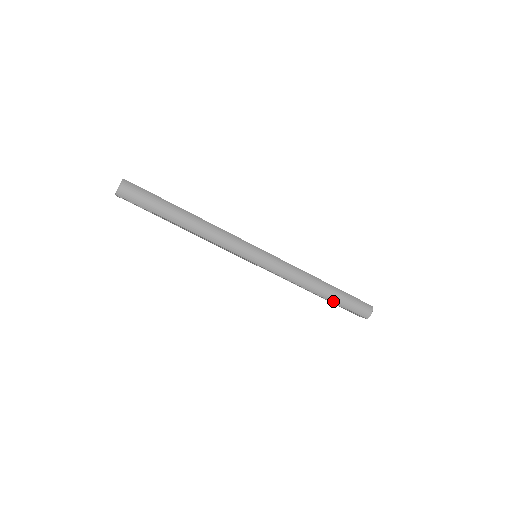
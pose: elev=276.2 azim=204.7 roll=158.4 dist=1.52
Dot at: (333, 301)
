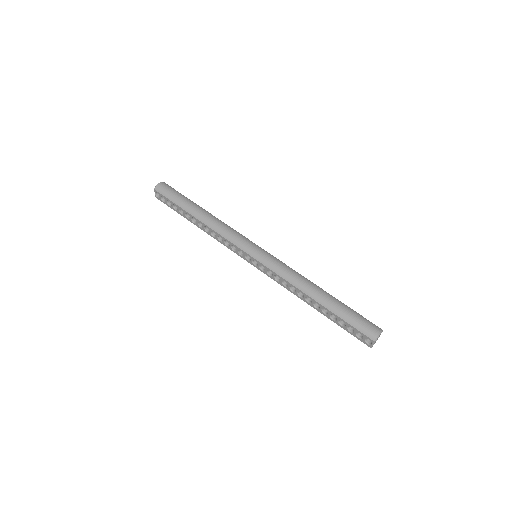
Dot at: (331, 310)
